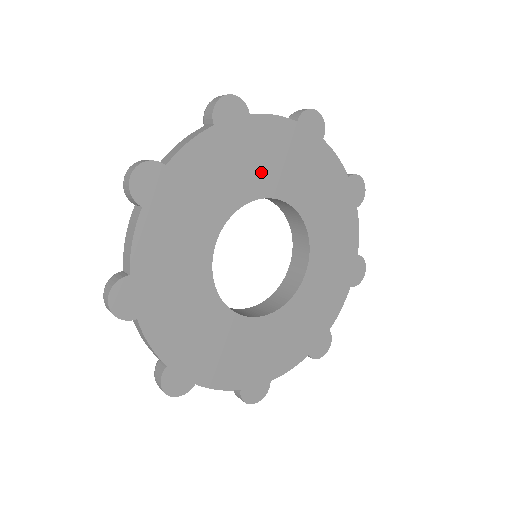
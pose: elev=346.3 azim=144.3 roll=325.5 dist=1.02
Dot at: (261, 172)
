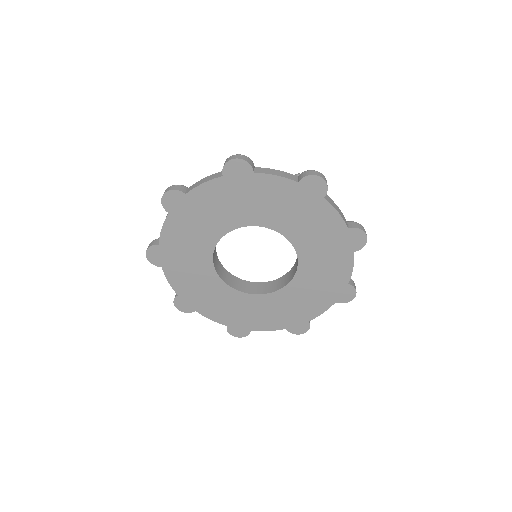
Dot at: (217, 219)
